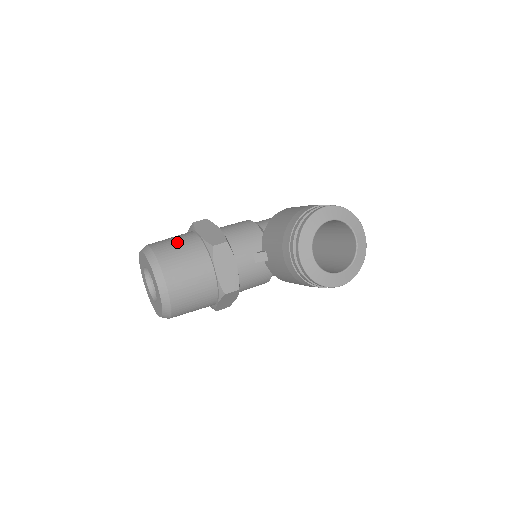
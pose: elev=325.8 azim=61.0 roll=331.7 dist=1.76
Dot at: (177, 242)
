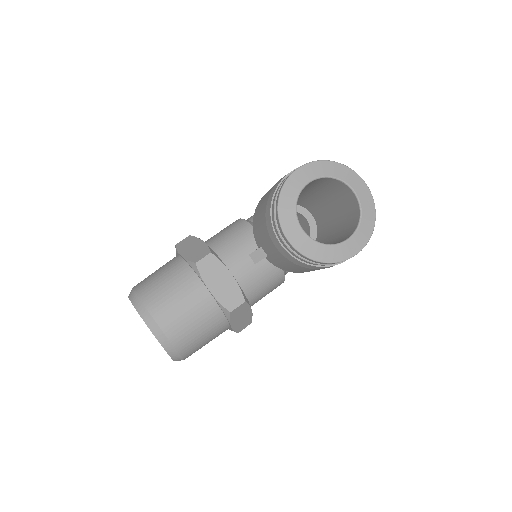
Dot at: (160, 273)
